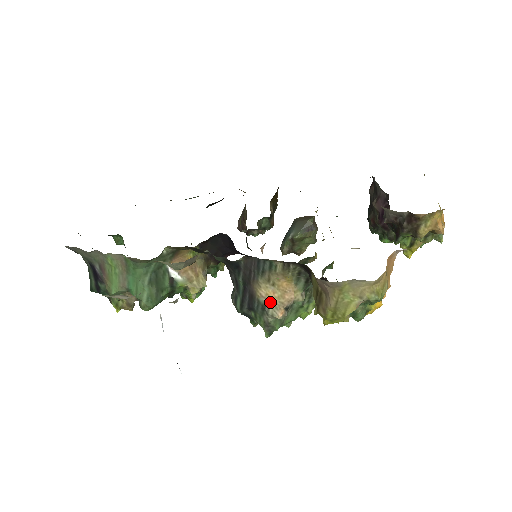
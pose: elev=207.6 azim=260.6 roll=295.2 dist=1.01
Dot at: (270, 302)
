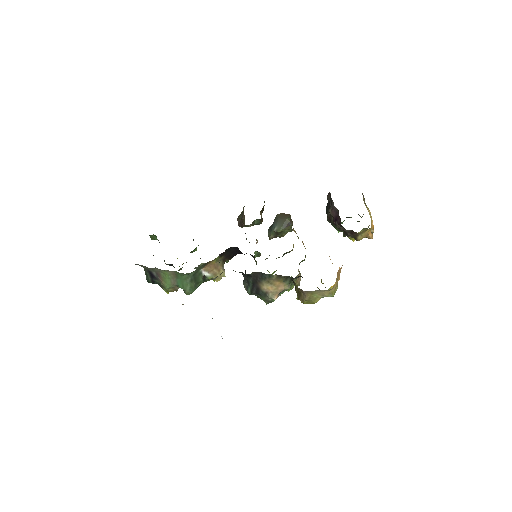
Dot at: (269, 292)
